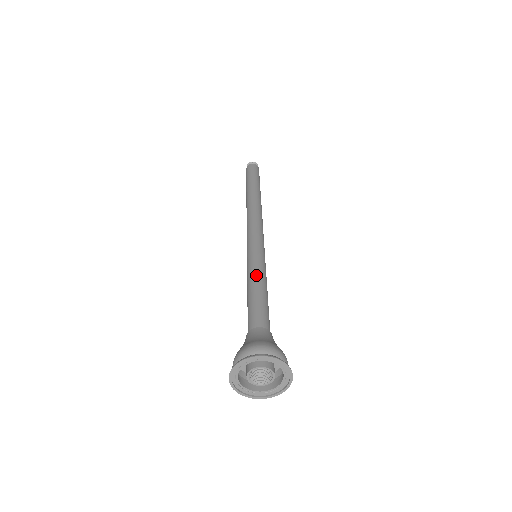
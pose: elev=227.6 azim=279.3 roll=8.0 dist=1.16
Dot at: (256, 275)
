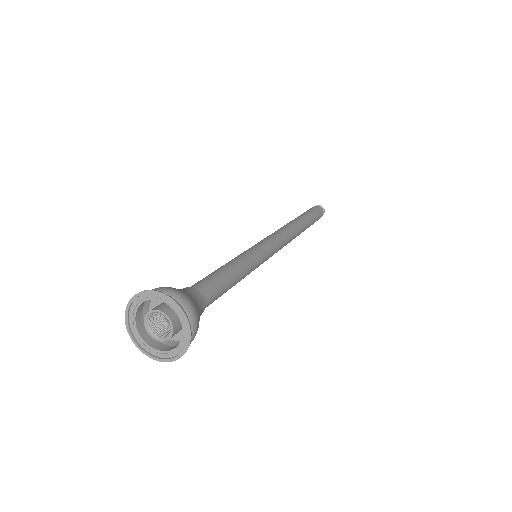
Dot at: occluded
